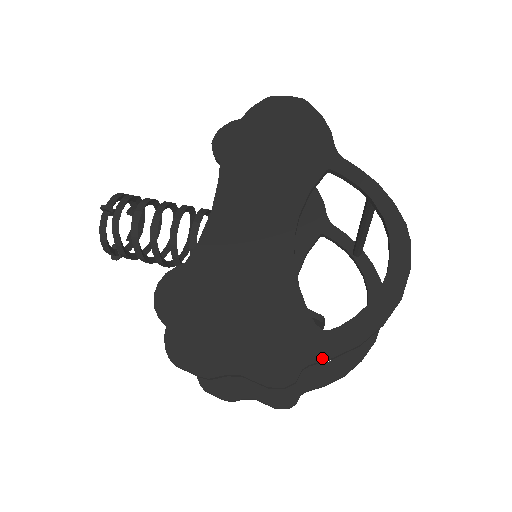
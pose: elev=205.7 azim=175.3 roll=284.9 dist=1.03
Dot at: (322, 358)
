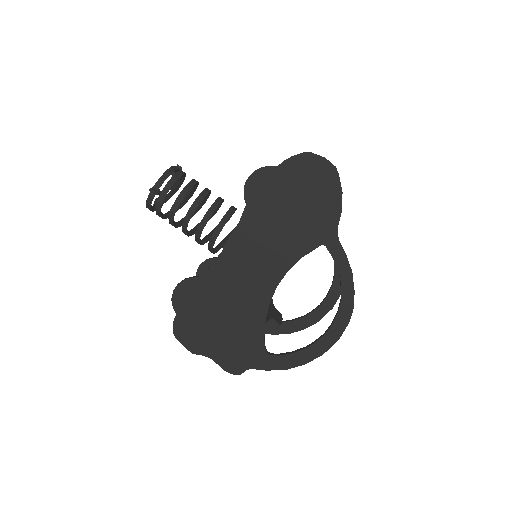
Dot at: (261, 368)
